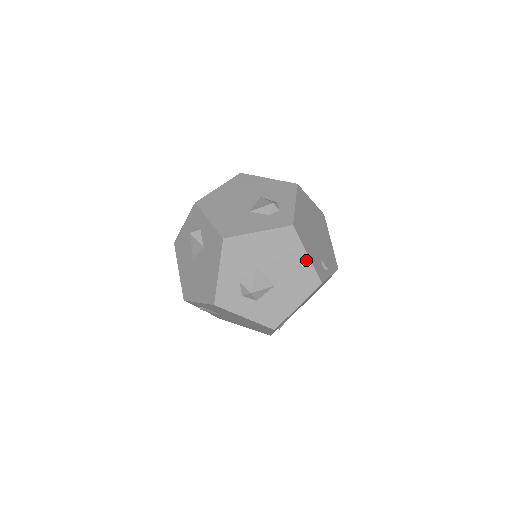
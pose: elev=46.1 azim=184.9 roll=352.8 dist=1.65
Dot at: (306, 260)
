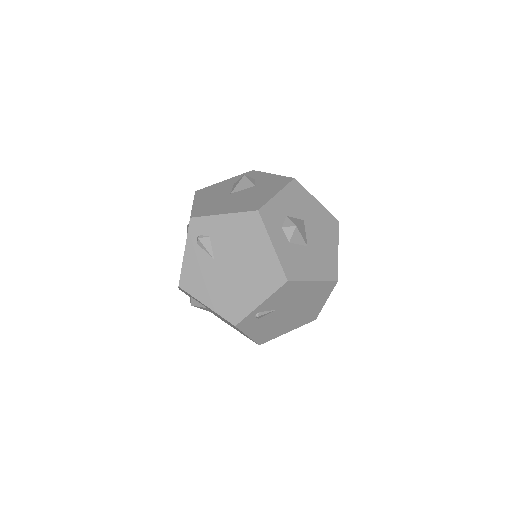
Dot at: (335, 252)
